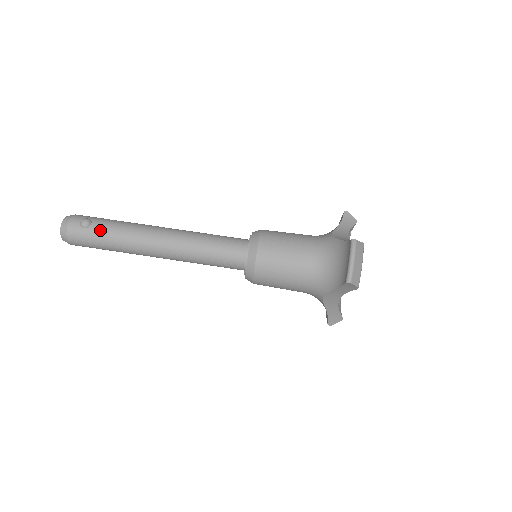
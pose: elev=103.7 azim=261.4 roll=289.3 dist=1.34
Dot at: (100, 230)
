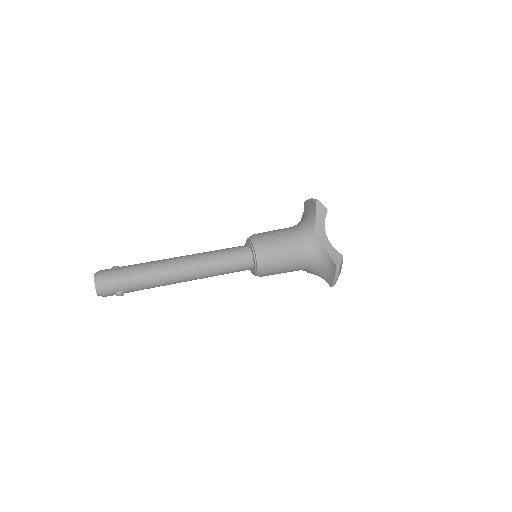
Dot at: (129, 265)
